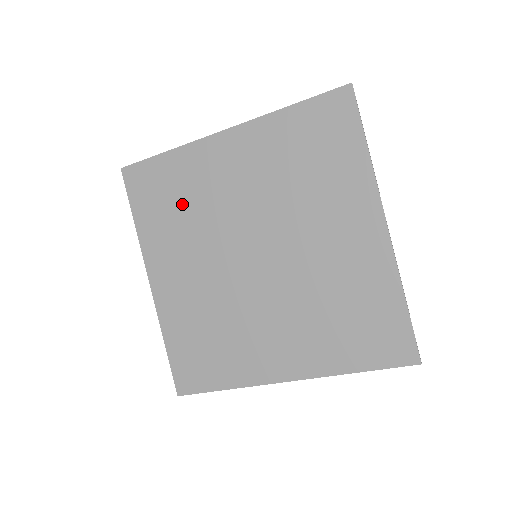
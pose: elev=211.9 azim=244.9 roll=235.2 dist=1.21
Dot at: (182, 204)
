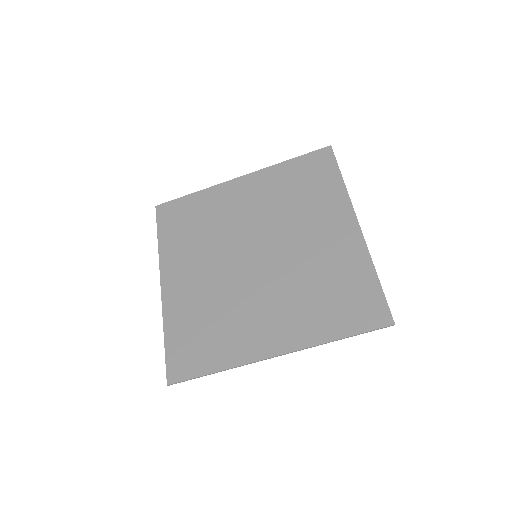
Dot at: (200, 225)
